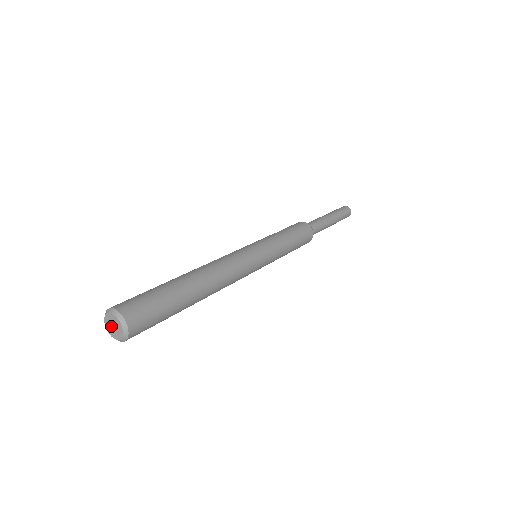
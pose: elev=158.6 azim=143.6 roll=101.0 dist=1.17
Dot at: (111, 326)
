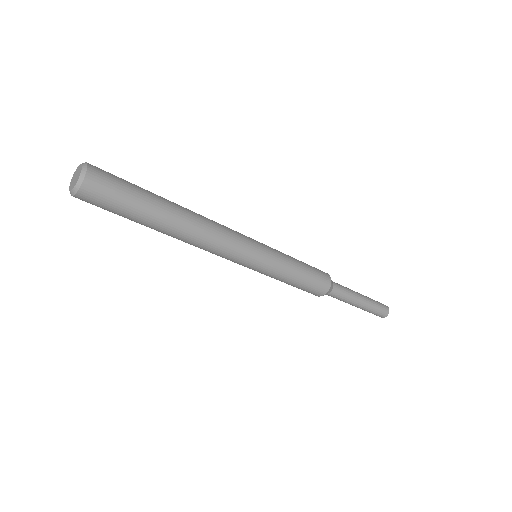
Dot at: (74, 178)
